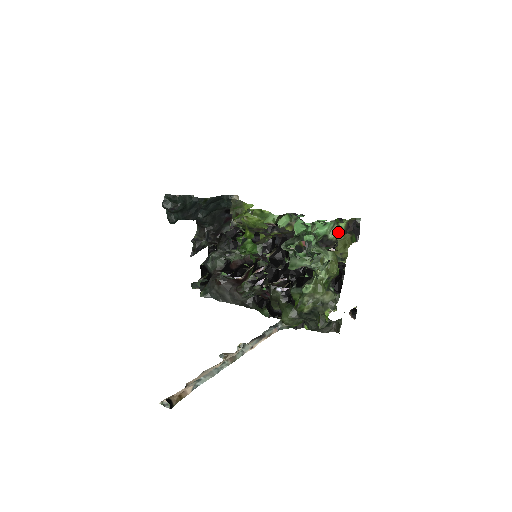
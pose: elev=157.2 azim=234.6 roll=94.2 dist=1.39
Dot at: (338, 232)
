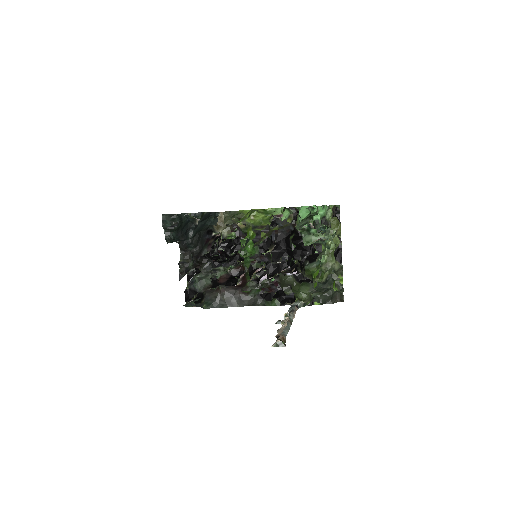
Dot at: (330, 214)
